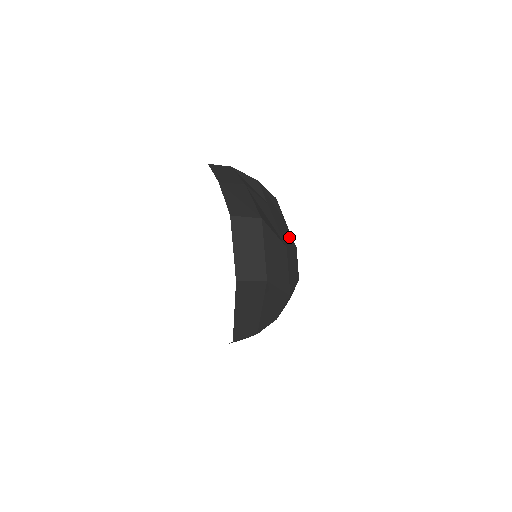
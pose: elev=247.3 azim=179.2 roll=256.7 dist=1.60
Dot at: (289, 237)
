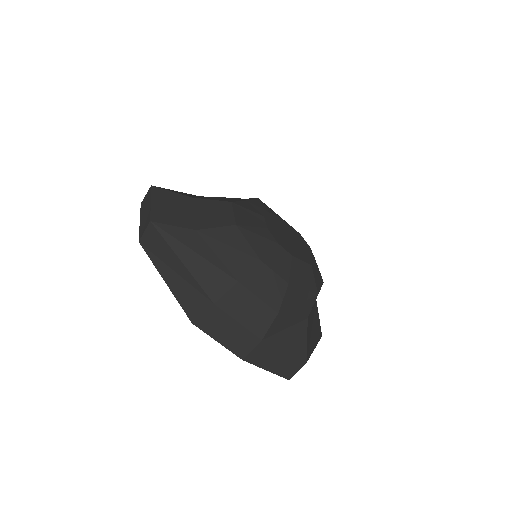
Dot at: occluded
